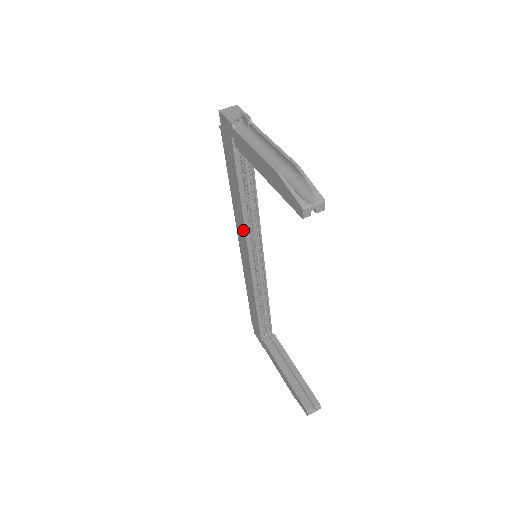
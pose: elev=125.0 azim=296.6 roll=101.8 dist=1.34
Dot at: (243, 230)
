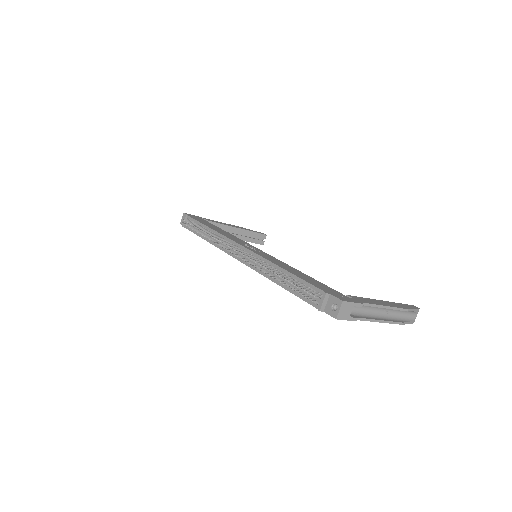
Dot at: occluded
